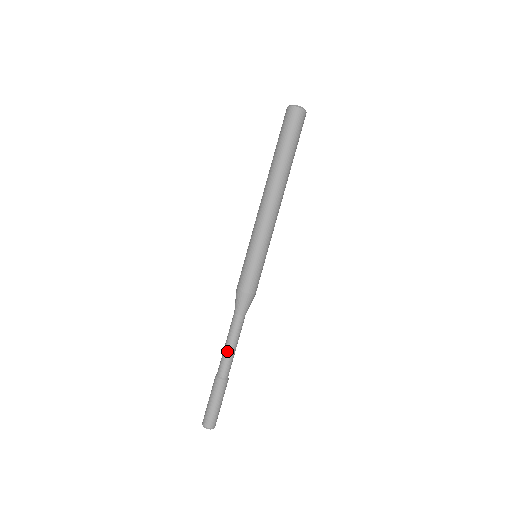
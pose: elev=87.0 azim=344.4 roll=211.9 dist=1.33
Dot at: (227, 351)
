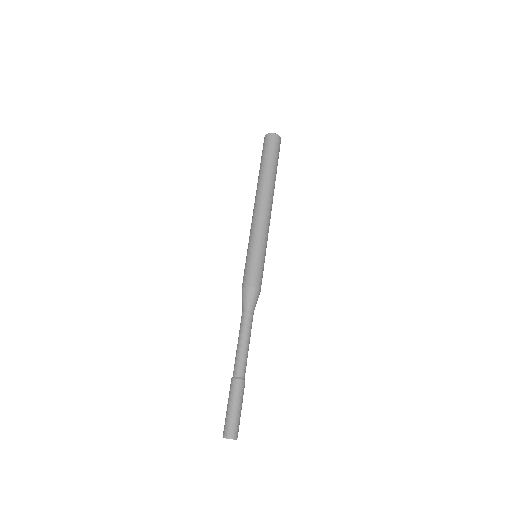
Dot at: (237, 348)
